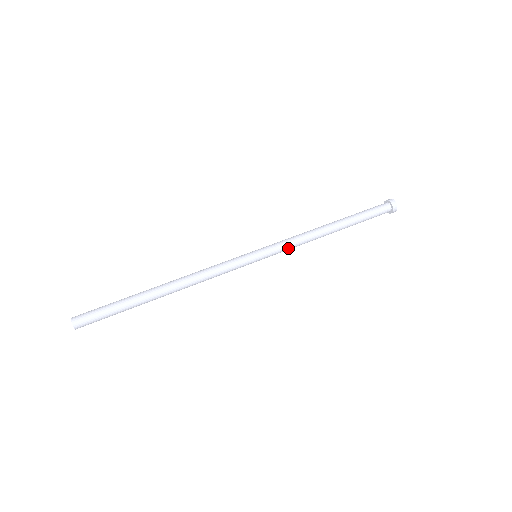
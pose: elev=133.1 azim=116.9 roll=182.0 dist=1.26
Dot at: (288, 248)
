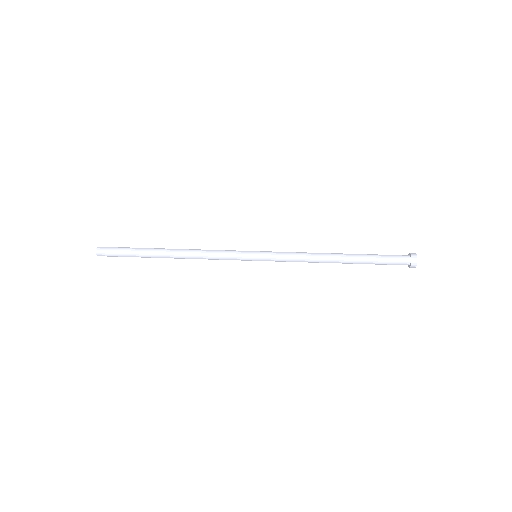
Dot at: (287, 261)
